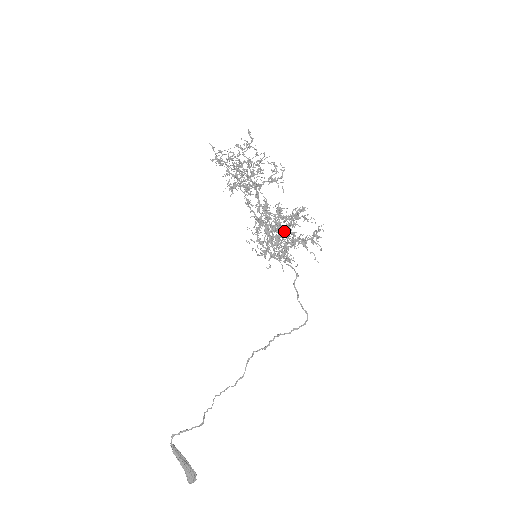
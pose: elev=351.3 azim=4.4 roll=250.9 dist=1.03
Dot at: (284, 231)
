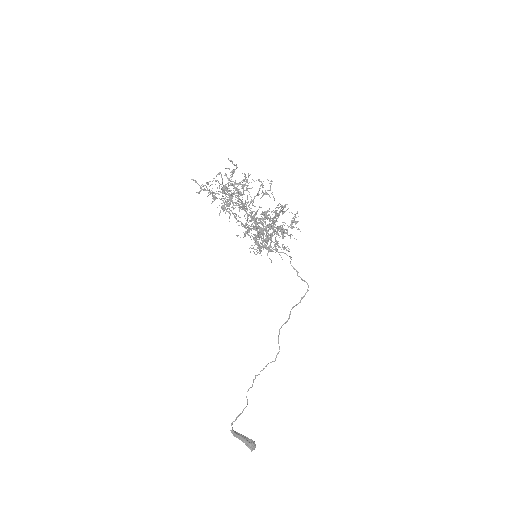
Dot at: occluded
